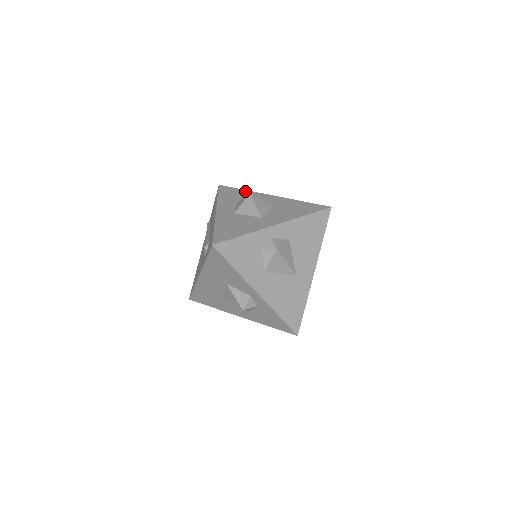
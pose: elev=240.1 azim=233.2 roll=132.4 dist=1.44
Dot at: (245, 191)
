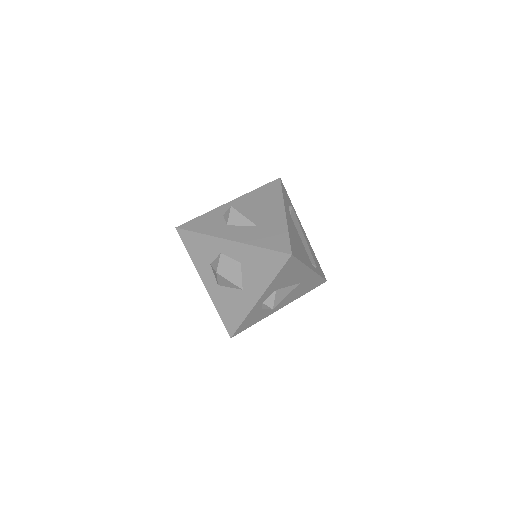
Dot at: (204, 238)
